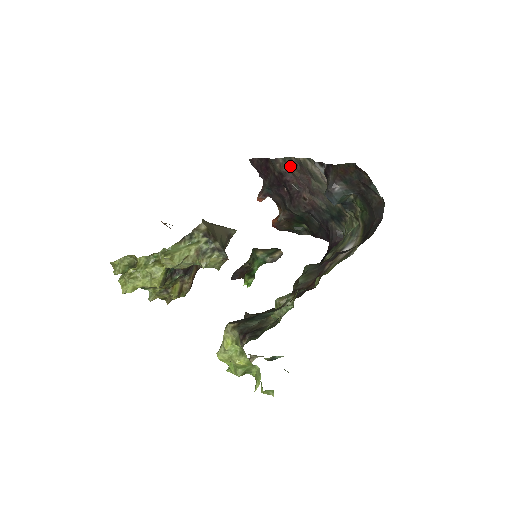
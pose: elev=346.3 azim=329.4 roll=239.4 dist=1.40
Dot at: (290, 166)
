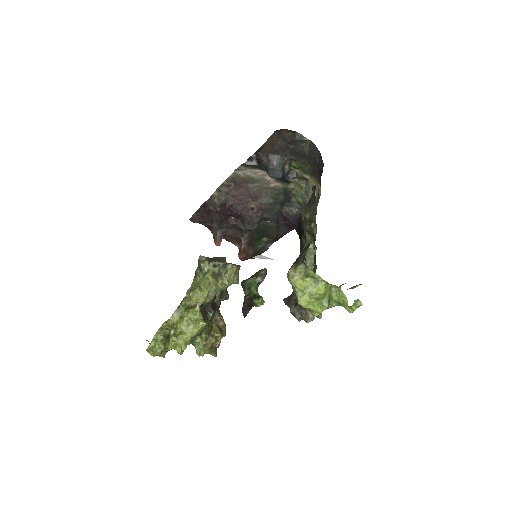
Dot at: (226, 191)
